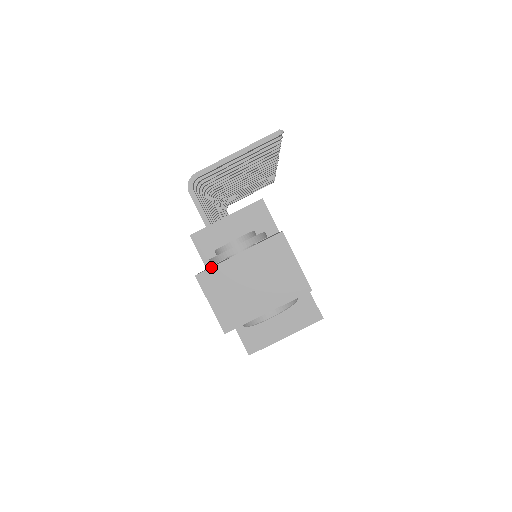
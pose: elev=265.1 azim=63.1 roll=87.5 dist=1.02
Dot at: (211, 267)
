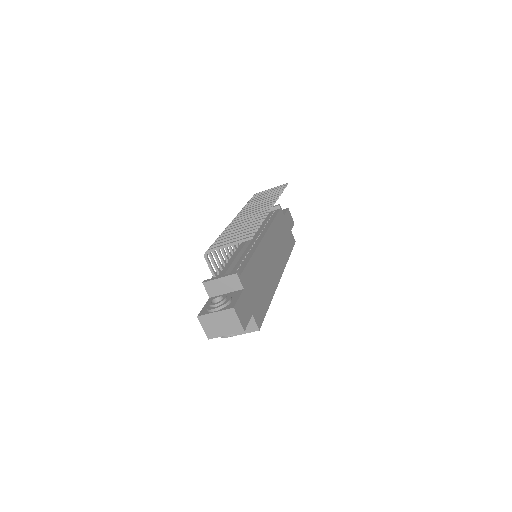
Dot at: (204, 315)
